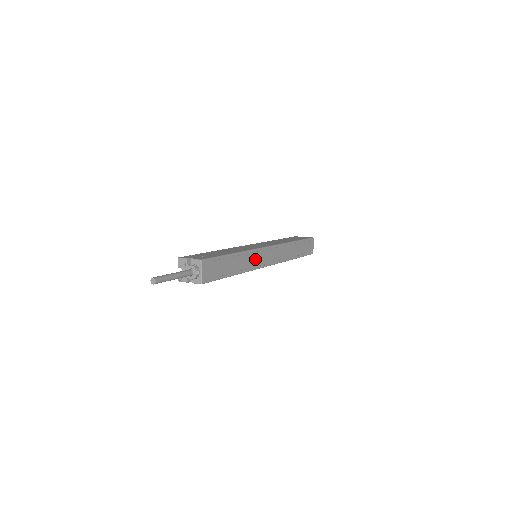
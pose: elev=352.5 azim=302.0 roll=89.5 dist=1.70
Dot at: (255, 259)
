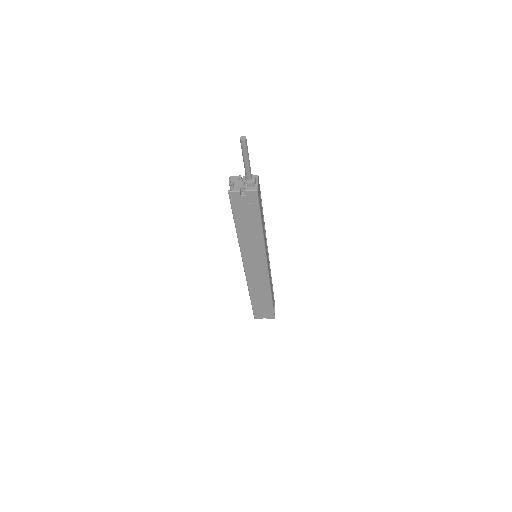
Dot at: (265, 244)
